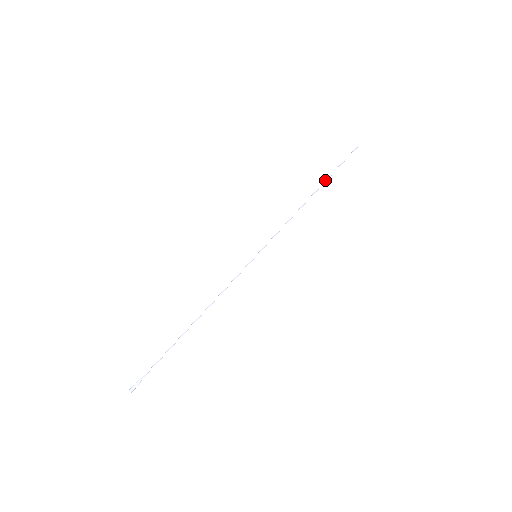
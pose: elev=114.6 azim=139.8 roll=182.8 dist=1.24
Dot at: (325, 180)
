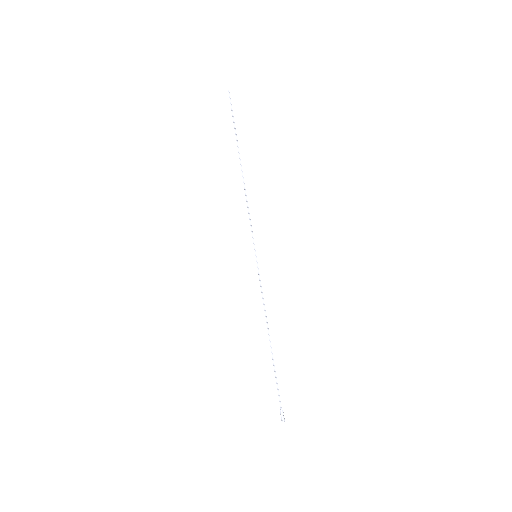
Dot at: (238, 150)
